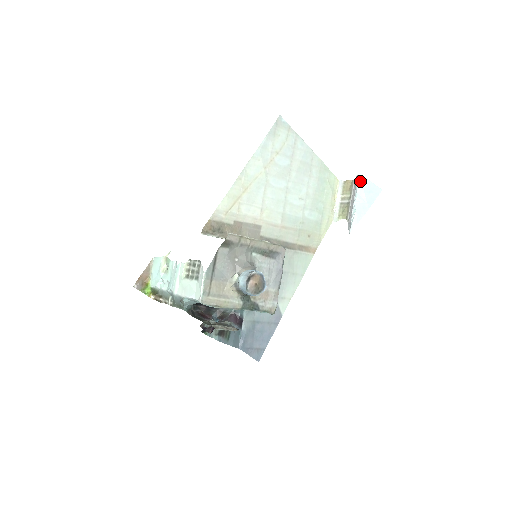
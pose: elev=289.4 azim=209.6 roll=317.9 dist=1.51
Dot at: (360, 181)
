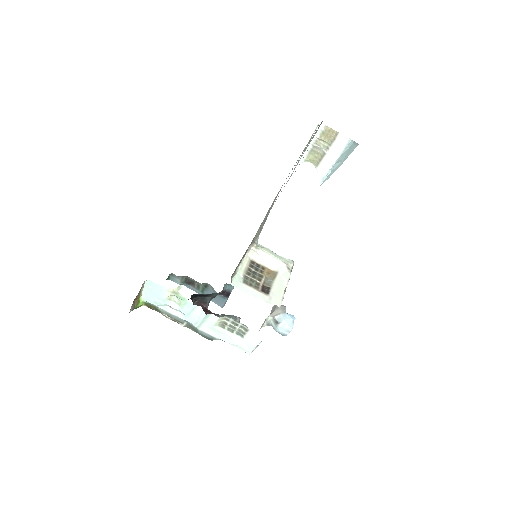
Dot at: (348, 145)
